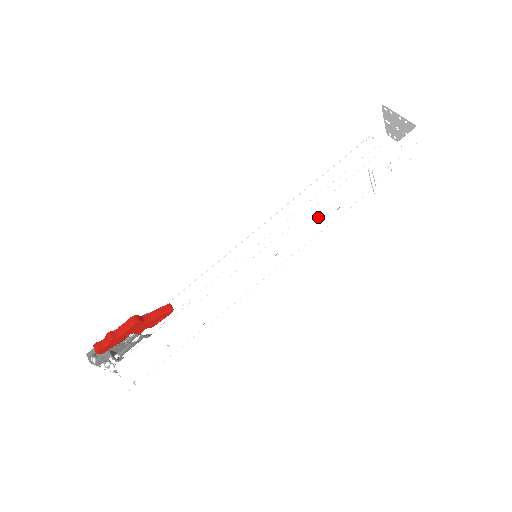
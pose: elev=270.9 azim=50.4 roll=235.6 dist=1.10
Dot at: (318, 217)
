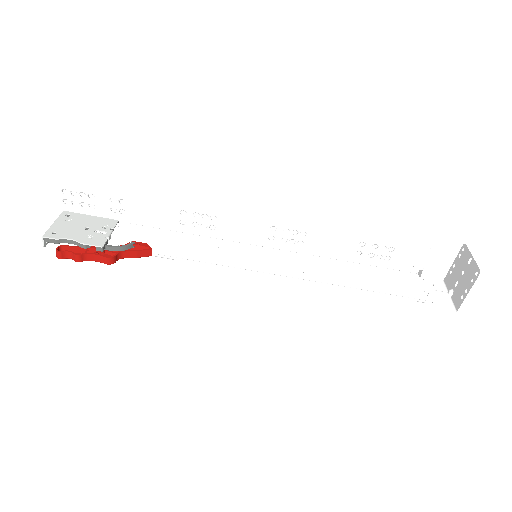
Dot at: occluded
